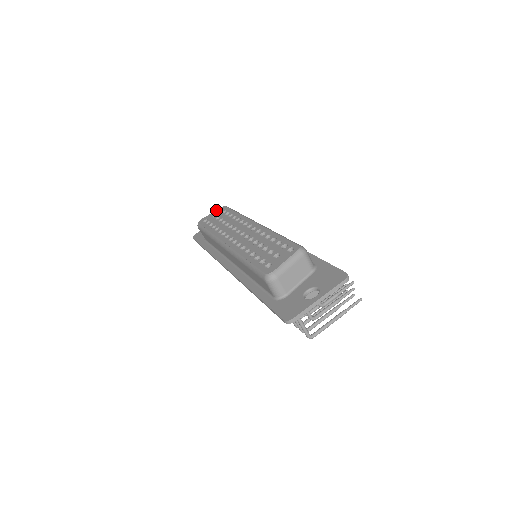
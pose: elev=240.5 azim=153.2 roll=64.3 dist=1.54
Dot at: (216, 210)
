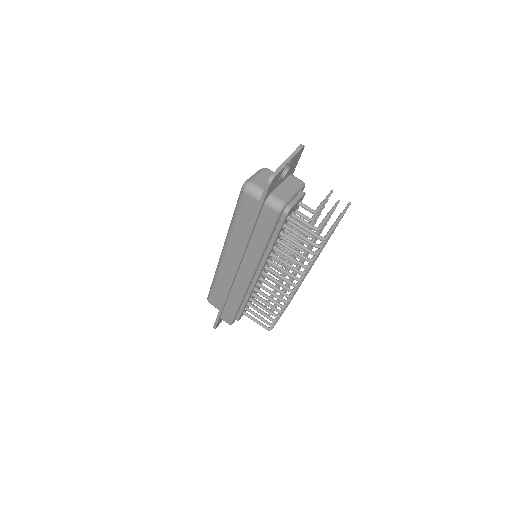
Dot at: occluded
